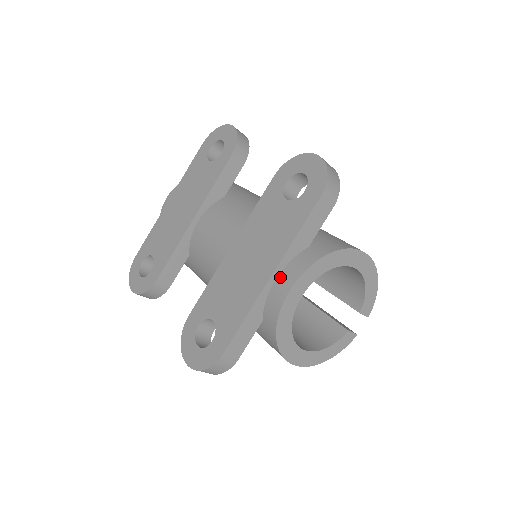
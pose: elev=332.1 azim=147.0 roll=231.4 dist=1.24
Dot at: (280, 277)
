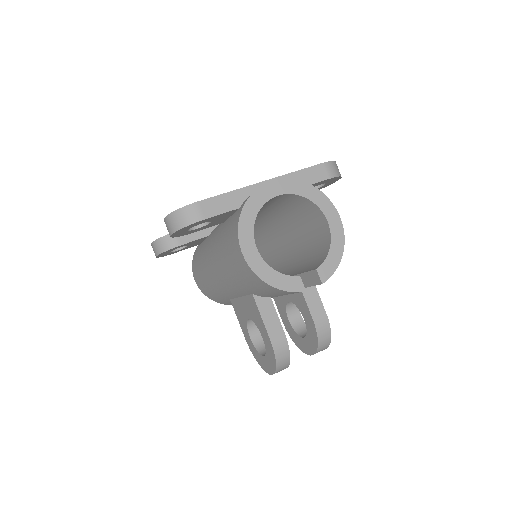
Dot at: occluded
